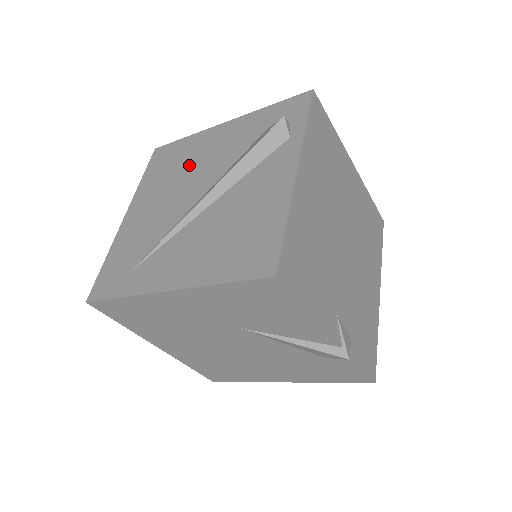
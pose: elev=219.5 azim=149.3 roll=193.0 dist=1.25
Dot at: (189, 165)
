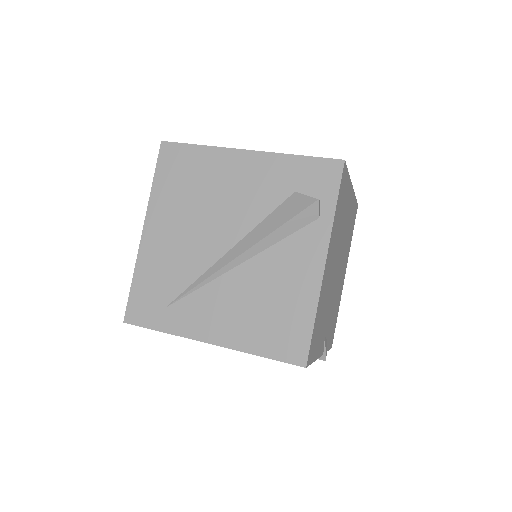
Dot at: (210, 195)
